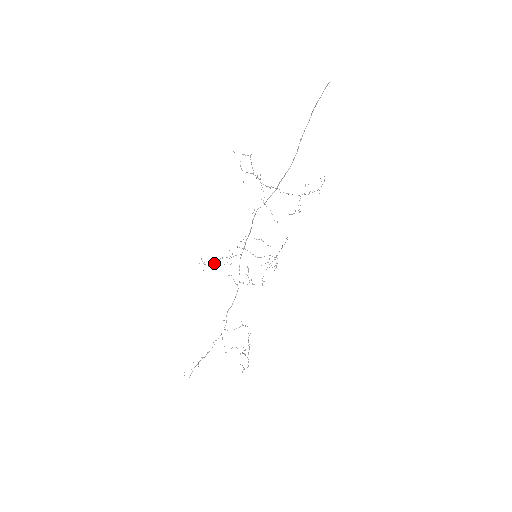
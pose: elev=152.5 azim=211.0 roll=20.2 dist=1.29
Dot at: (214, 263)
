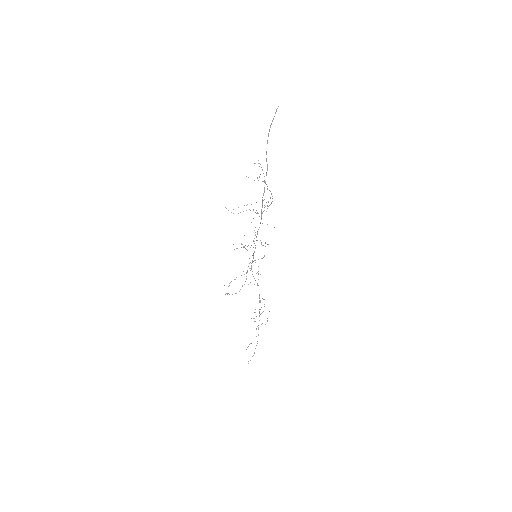
Dot at: (224, 285)
